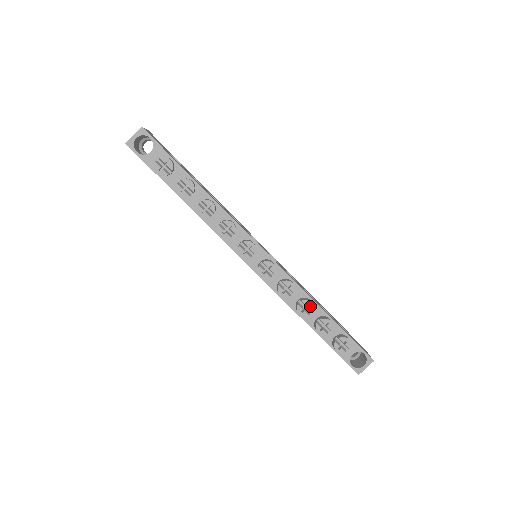
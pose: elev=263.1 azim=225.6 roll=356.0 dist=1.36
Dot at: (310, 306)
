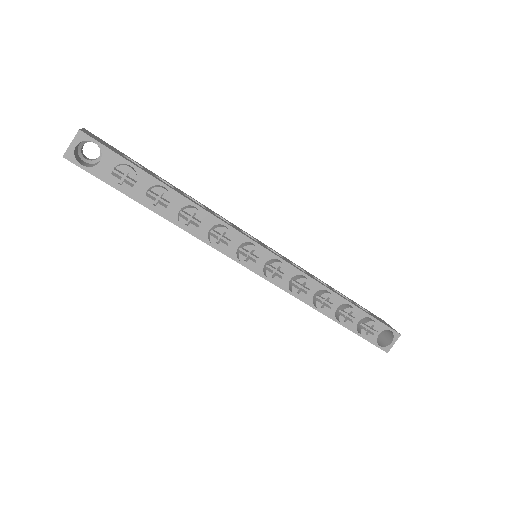
Dot at: (330, 299)
